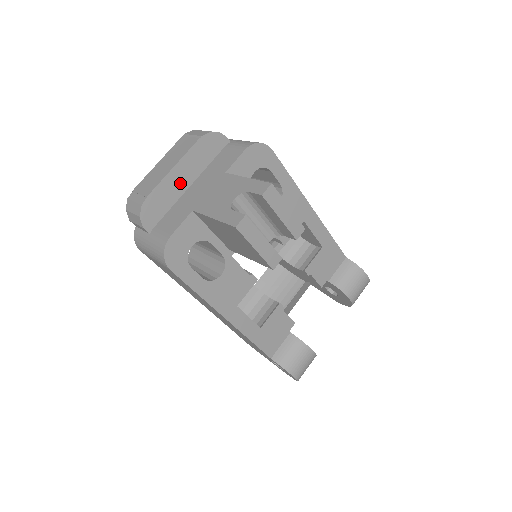
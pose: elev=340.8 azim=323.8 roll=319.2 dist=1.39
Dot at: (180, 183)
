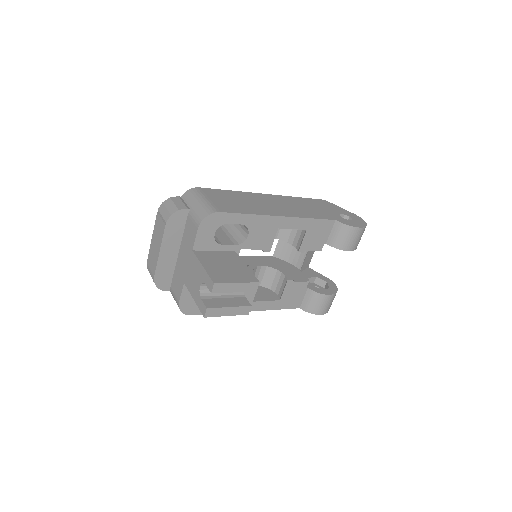
Dot at: (170, 256)
